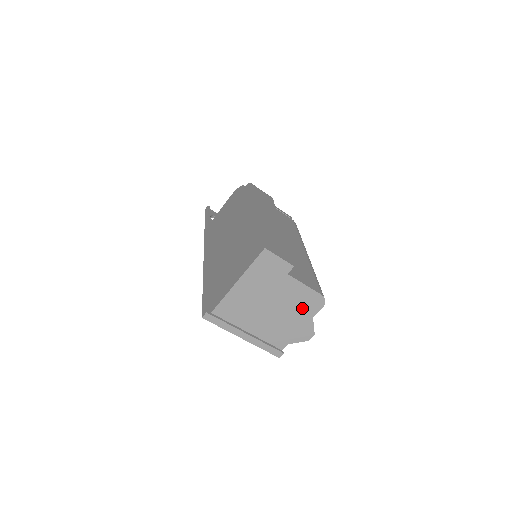
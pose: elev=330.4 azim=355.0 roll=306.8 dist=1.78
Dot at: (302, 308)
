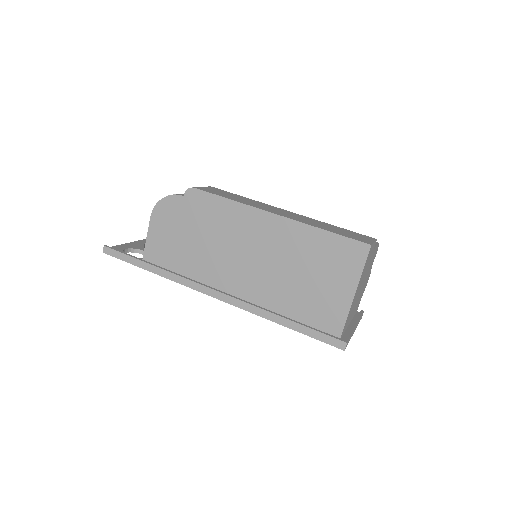
Dot at: occluded
